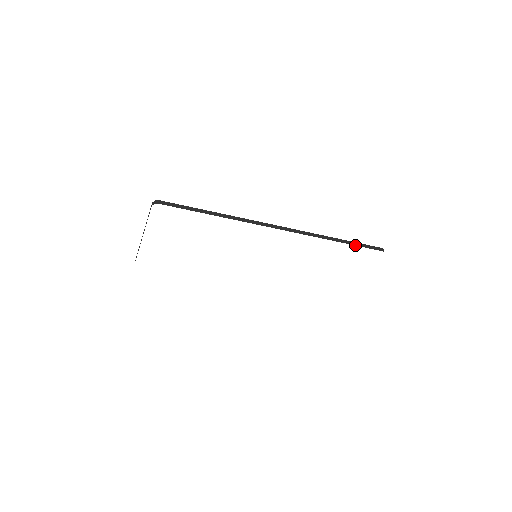
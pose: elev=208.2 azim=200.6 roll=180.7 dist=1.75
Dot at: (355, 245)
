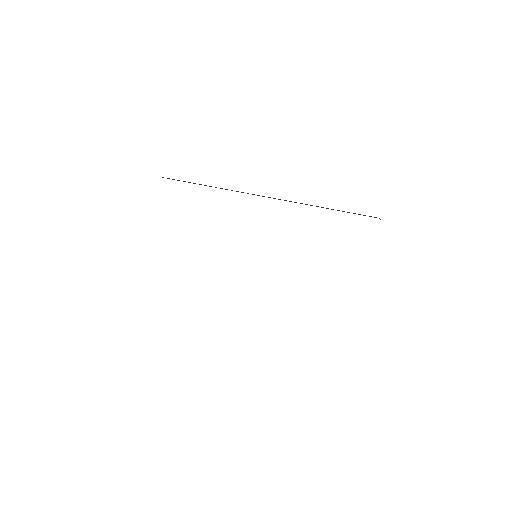
Dot at: occluded
